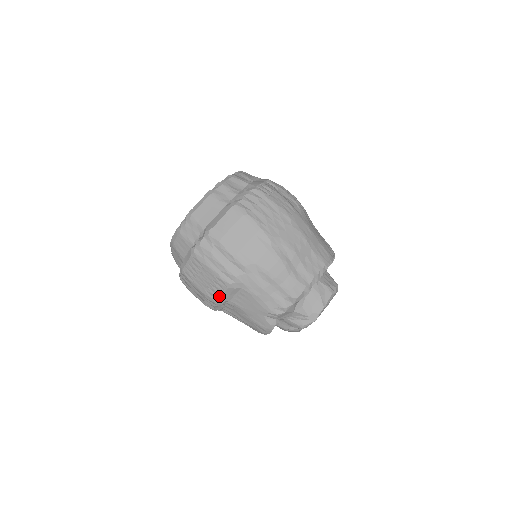
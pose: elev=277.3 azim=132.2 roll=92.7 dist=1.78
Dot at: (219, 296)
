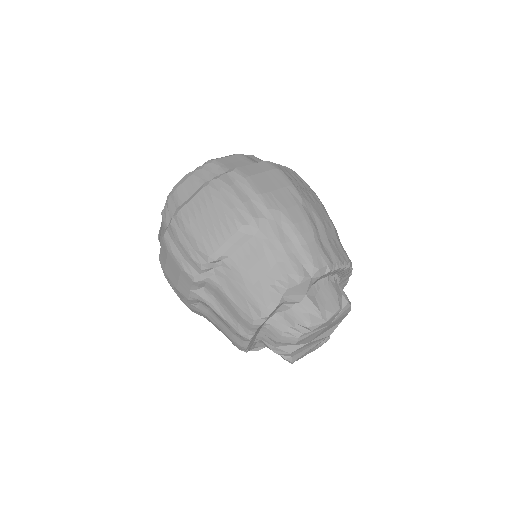
Dot at: (219, 244)
